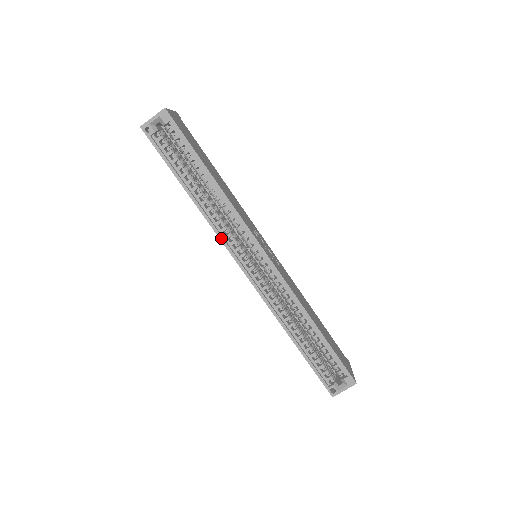
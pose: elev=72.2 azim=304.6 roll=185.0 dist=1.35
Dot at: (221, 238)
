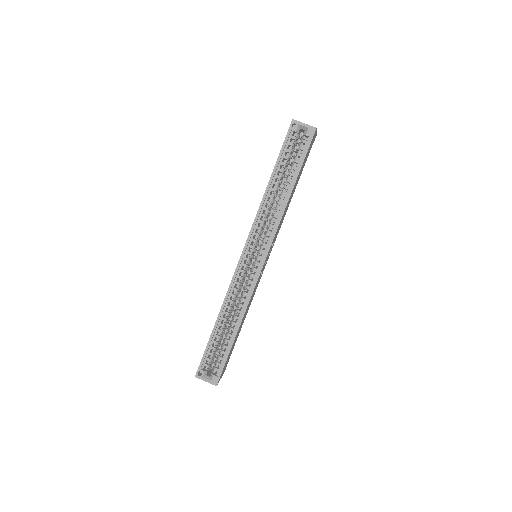
Dot at: (254, 224)
